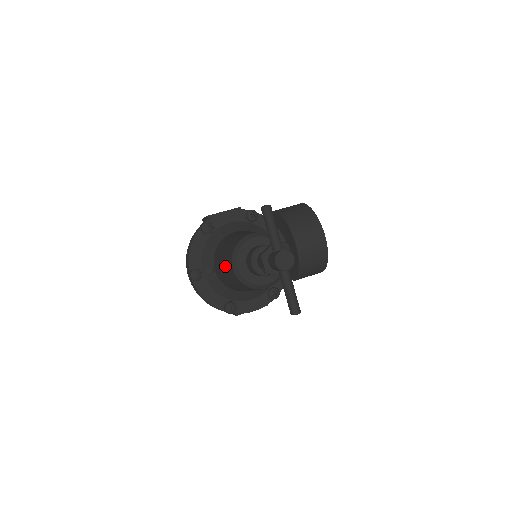
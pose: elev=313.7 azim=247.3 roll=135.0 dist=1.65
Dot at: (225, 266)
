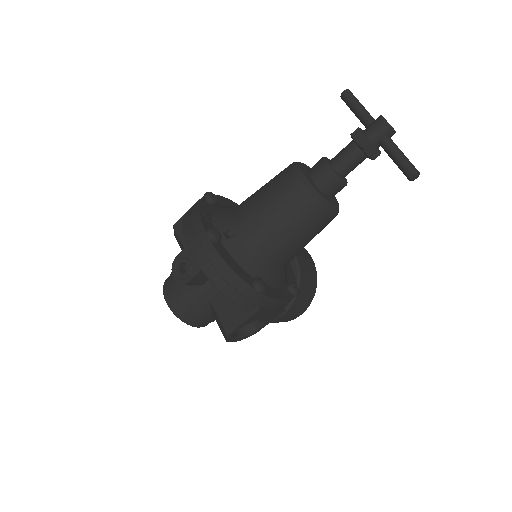
Dot at: (275, 195)
